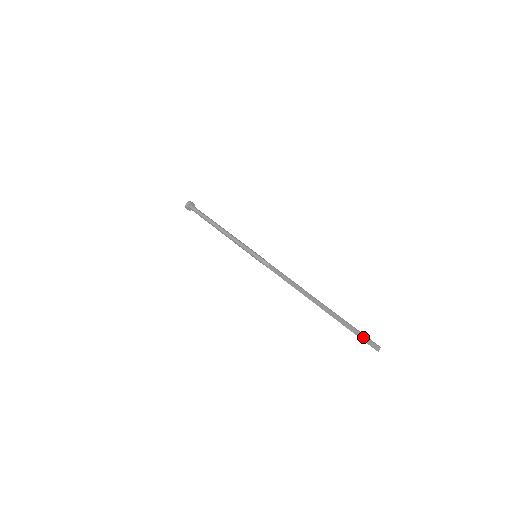
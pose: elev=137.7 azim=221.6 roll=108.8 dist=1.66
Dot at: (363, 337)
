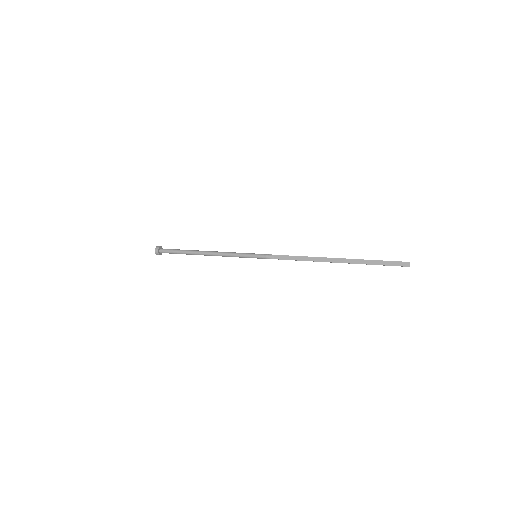
Dot at: (391, 263)
